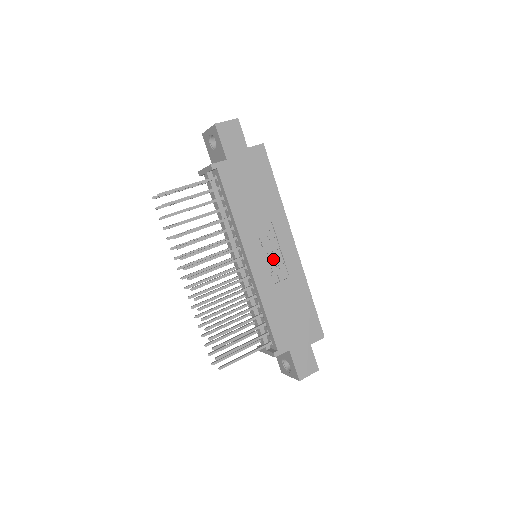
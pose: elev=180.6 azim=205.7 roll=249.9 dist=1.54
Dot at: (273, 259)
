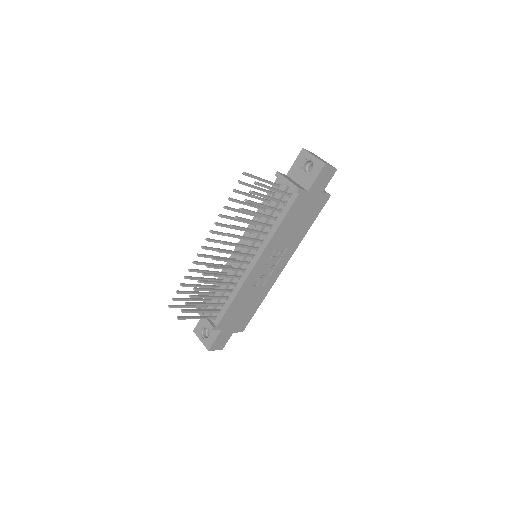
Dot at: (267, 270)
